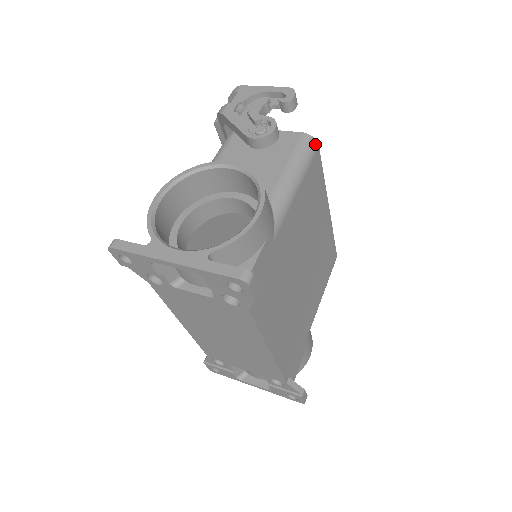
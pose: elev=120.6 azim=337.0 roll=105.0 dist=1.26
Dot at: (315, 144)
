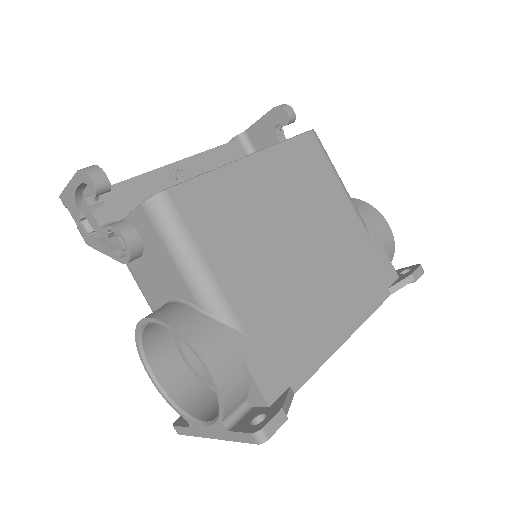
Dot at: (162, 198)
